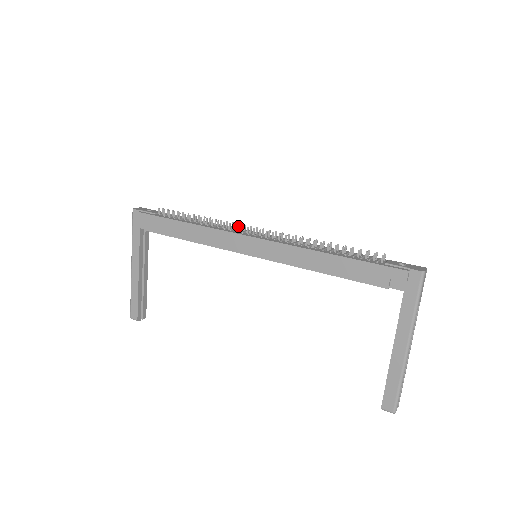
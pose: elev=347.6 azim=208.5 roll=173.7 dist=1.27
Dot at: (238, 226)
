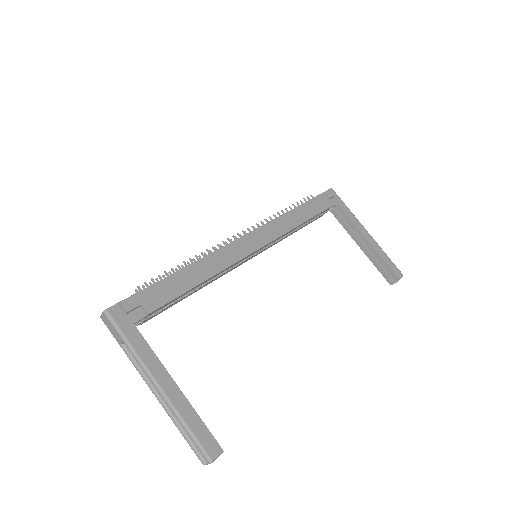
Dot at: occluded
